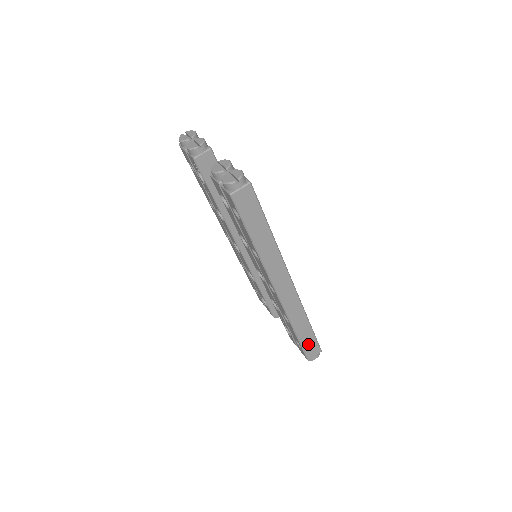
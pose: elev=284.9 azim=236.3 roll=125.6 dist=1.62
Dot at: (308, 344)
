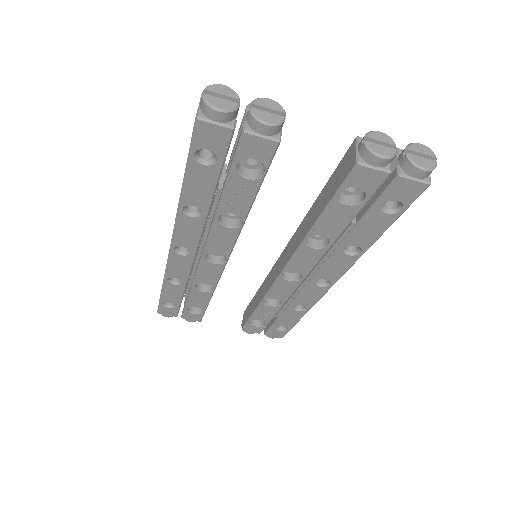
Dot at: occluded
